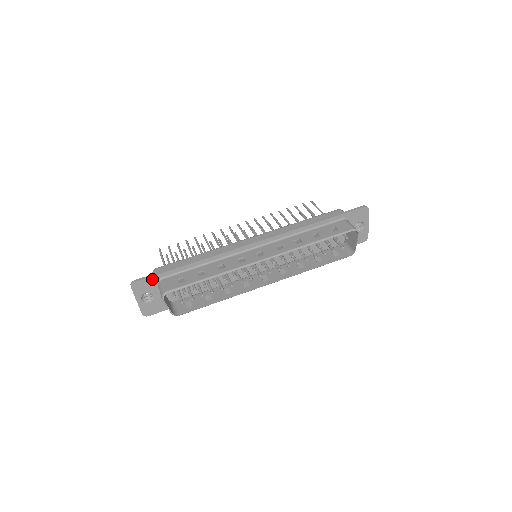
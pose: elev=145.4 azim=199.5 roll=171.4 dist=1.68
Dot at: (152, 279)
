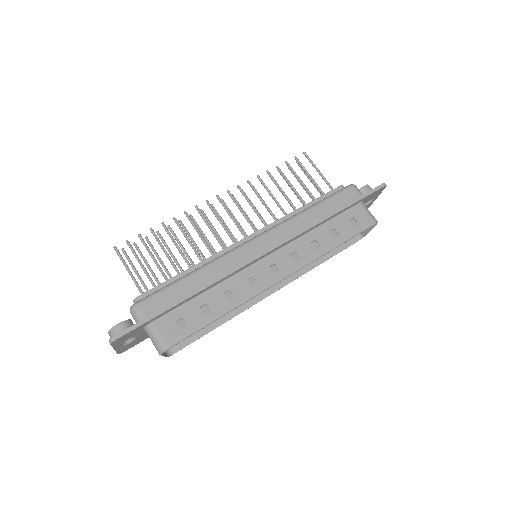
Dot at: (139, 327)
